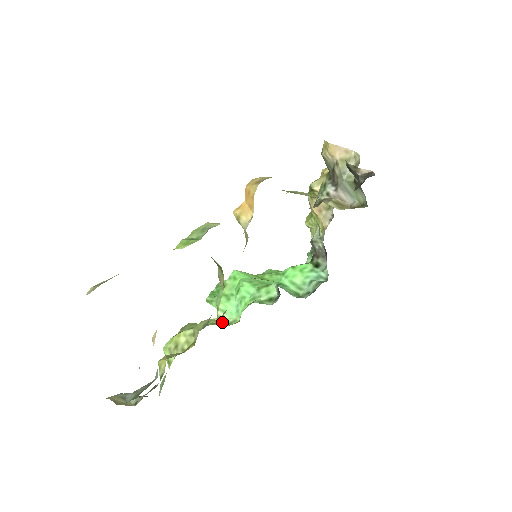
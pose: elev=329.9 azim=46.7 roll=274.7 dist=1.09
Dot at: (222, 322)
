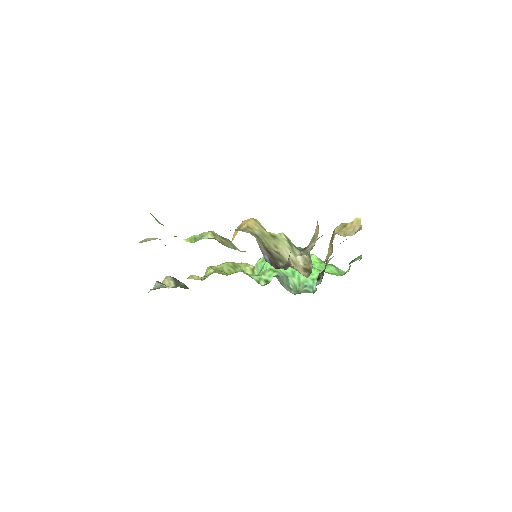
Dot at: (253, 271)
